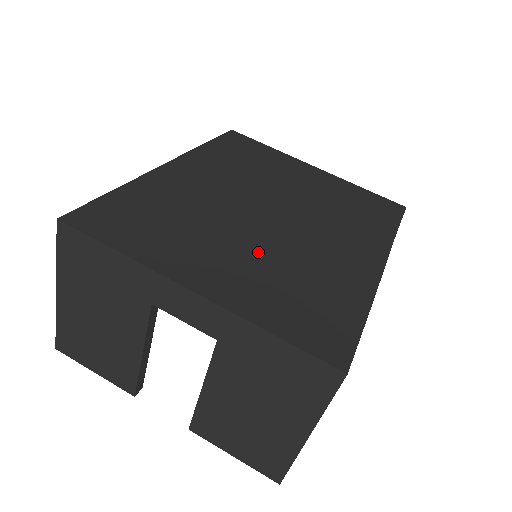
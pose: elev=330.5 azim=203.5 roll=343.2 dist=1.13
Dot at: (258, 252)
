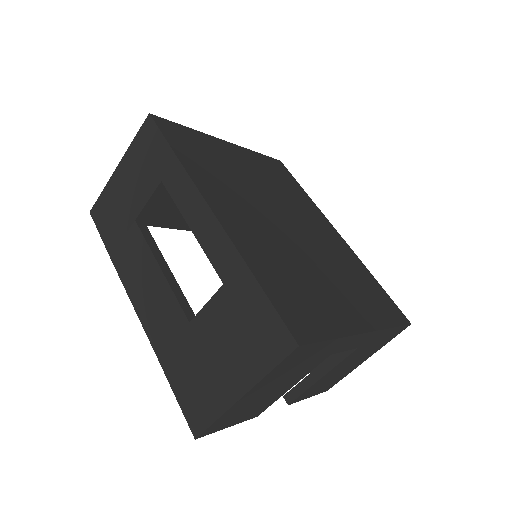
Dot at: (331, 272)
